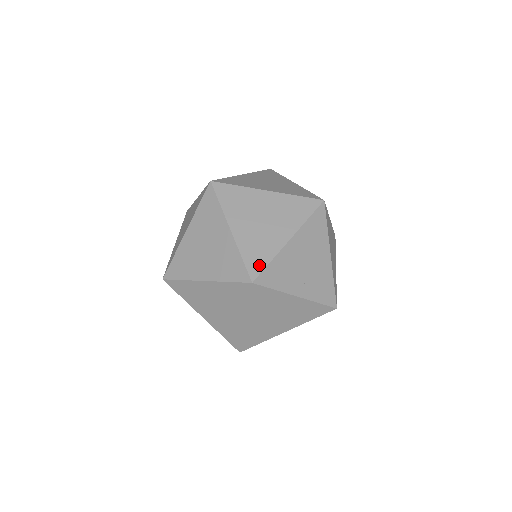
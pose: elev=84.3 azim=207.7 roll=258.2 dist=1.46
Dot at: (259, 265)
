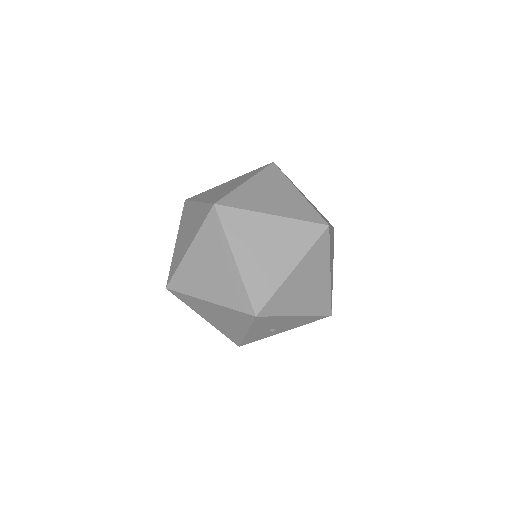
Dot at: (326, 221)
